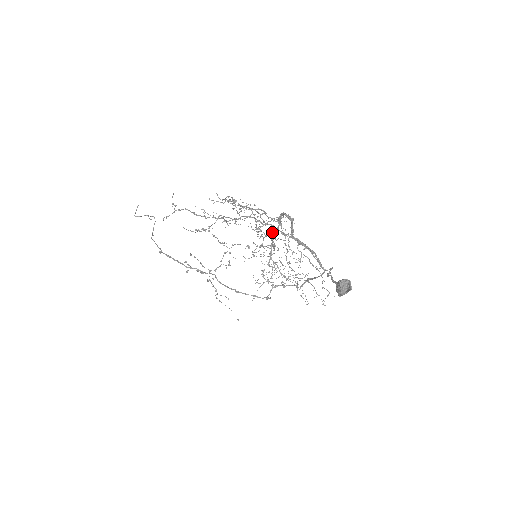
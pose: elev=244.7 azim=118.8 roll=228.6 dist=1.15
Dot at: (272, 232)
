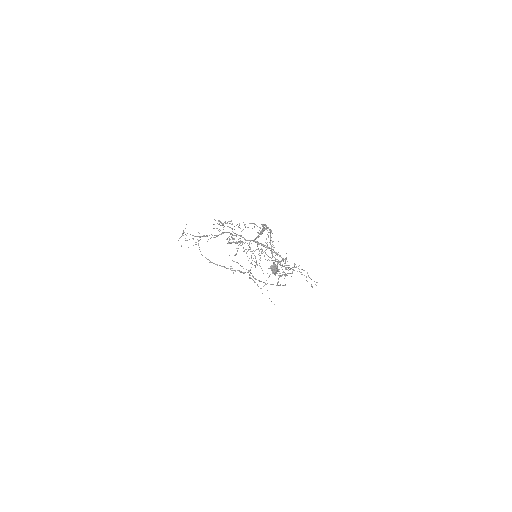
Dot at: (240, 240)
